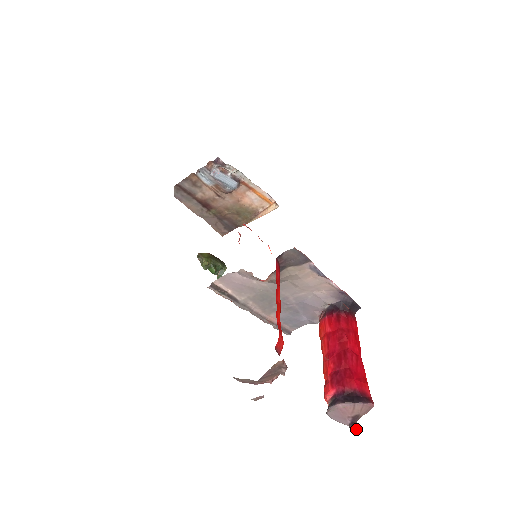
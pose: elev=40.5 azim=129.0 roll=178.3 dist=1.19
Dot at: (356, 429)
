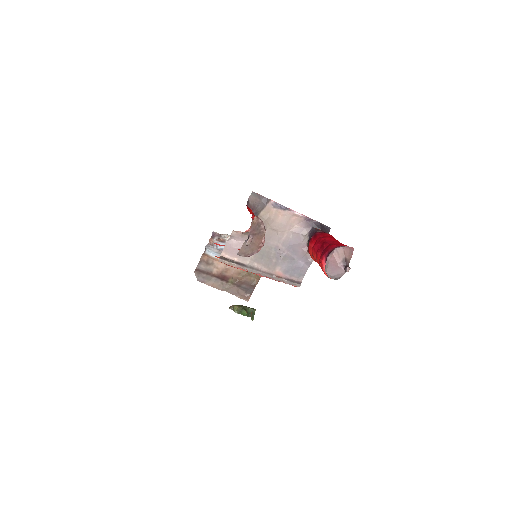
Dot at: (349, 267)
